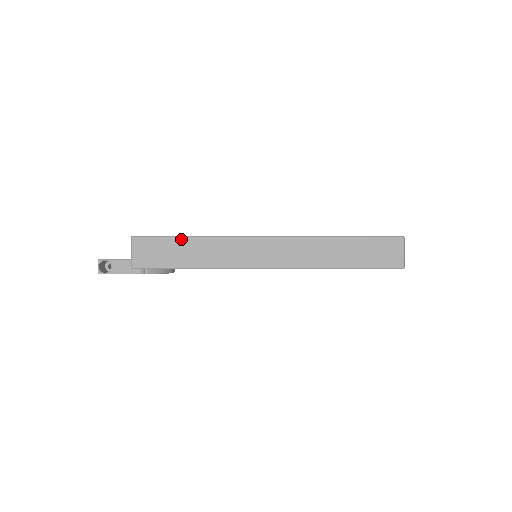
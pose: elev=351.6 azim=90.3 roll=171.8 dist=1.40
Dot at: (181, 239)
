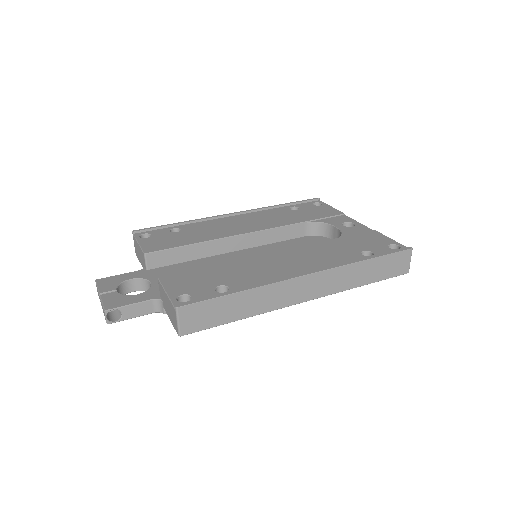
Dot at: (228, 297)
